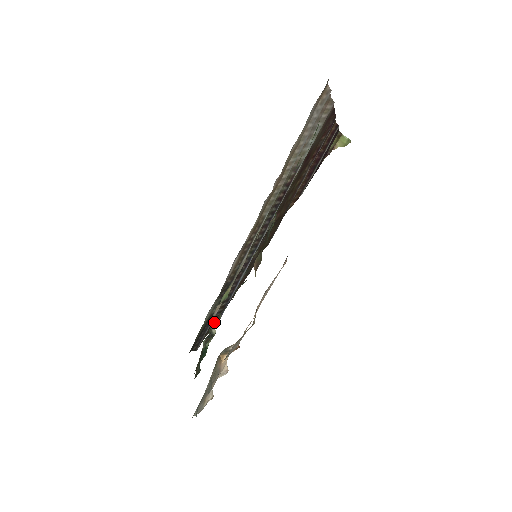
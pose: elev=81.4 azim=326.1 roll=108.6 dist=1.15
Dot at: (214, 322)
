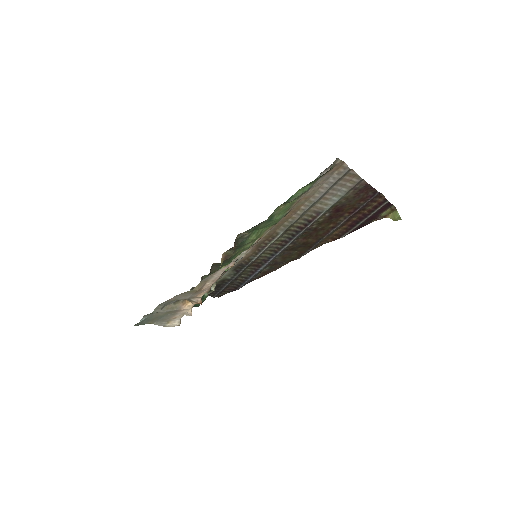
Dot at: (234, 287)
